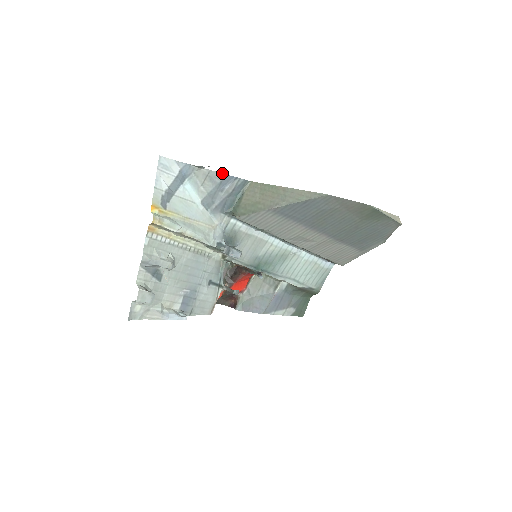
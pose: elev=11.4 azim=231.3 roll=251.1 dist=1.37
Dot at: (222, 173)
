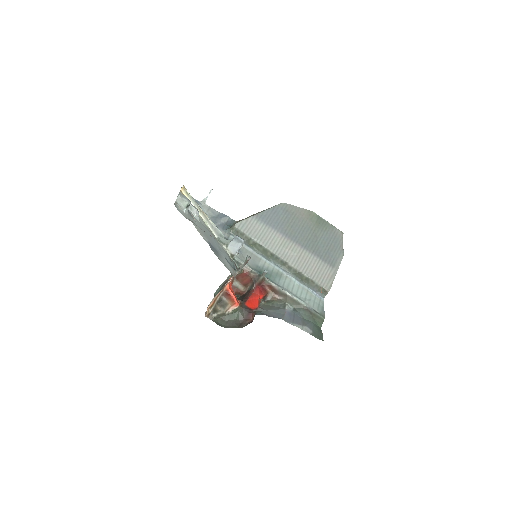
Dot at: (218, 212)
